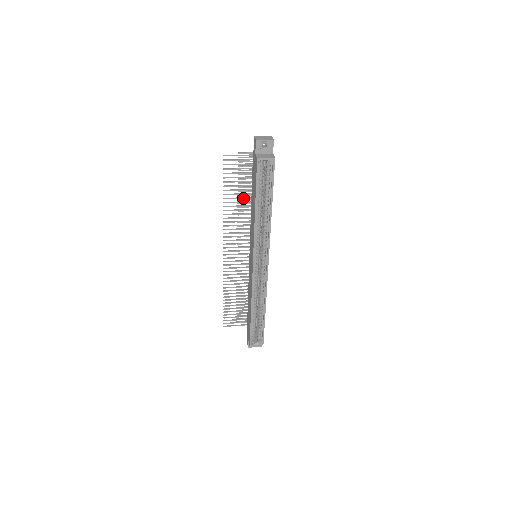
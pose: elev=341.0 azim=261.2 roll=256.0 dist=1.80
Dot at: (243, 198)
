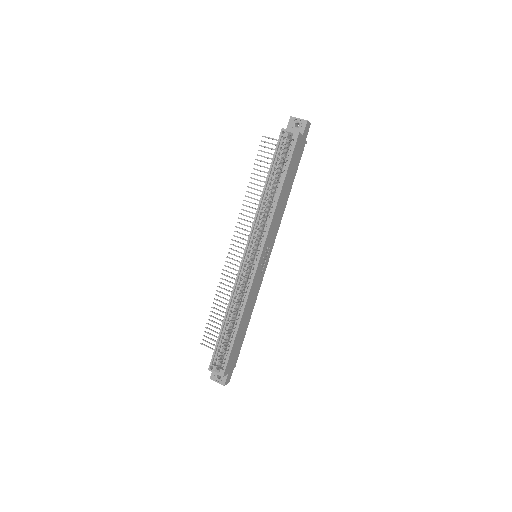
Dot at: occluded
